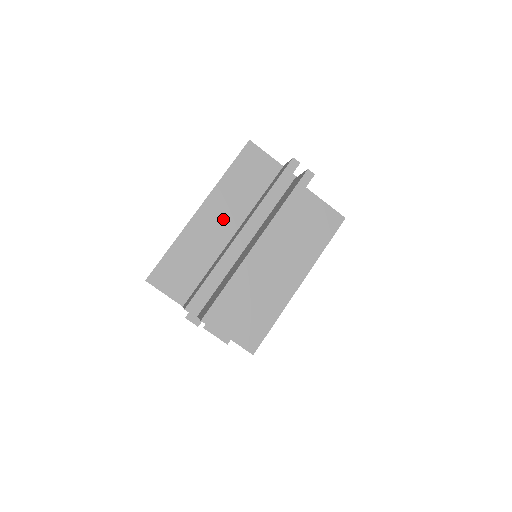
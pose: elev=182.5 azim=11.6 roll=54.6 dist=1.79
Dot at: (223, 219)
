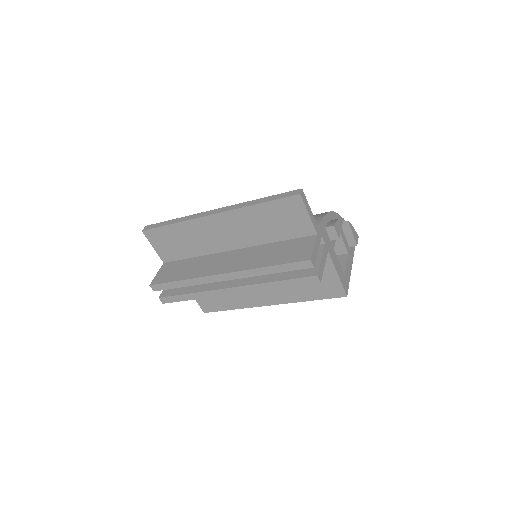
Dot at: (230, 234)
